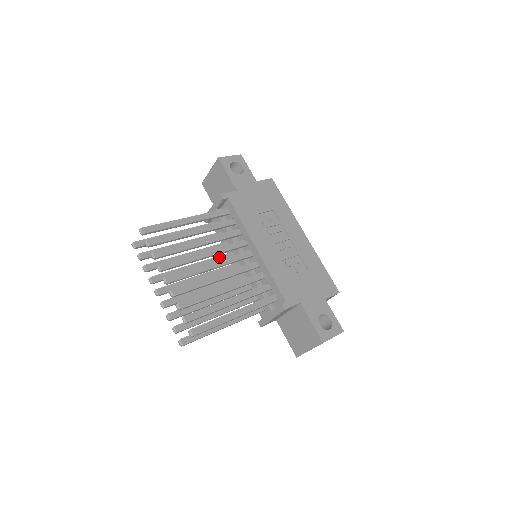
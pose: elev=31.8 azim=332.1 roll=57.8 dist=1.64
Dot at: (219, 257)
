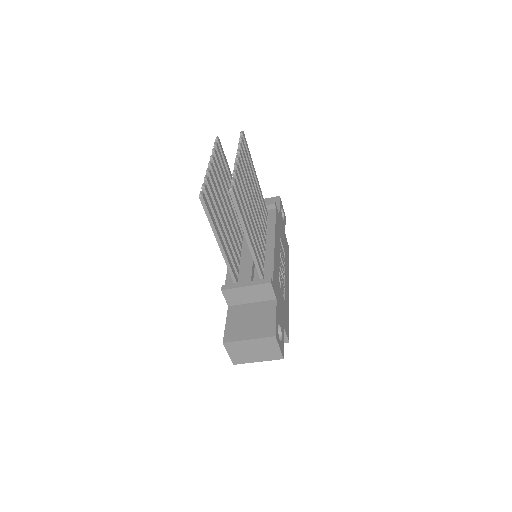
Dot at: occluded
